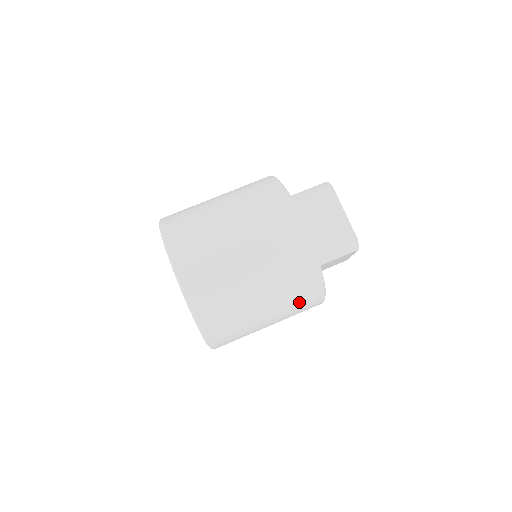
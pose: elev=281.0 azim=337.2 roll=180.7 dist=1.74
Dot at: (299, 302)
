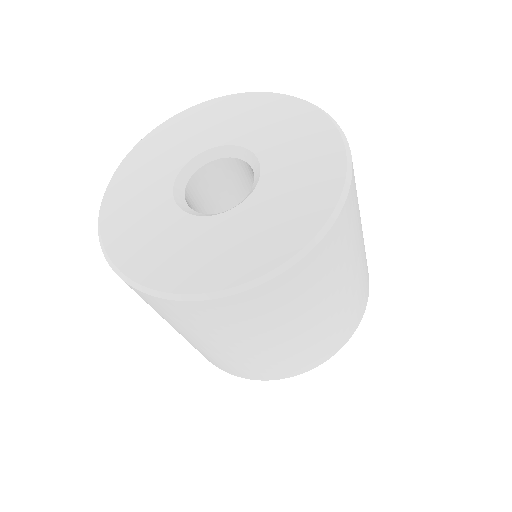
Dot at: occluded
